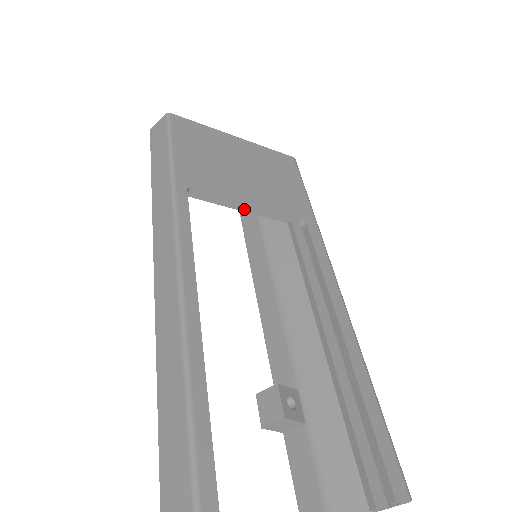
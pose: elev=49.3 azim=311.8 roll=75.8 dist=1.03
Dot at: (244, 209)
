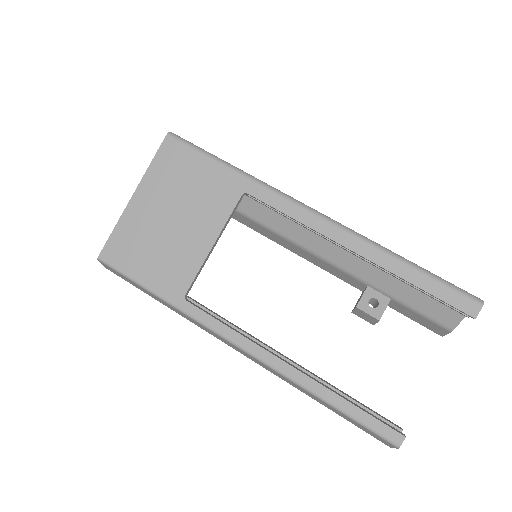
Dot at: occluded
